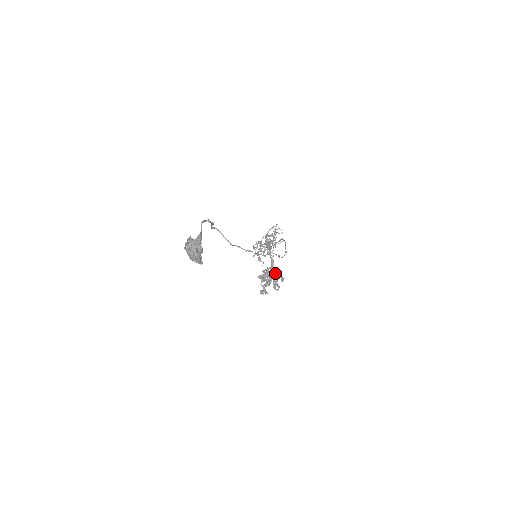
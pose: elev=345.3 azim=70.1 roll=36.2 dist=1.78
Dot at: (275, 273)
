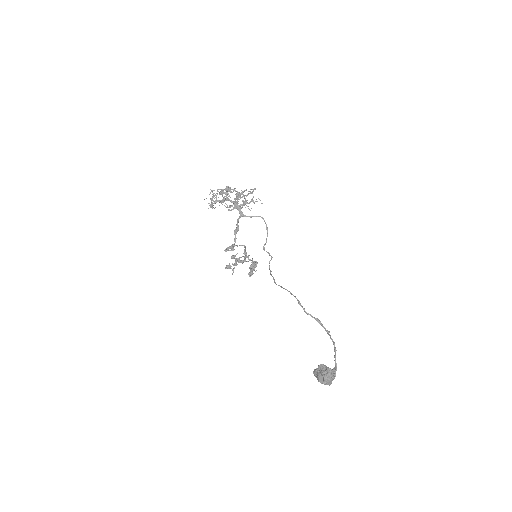
Dot at: (256, 264)
